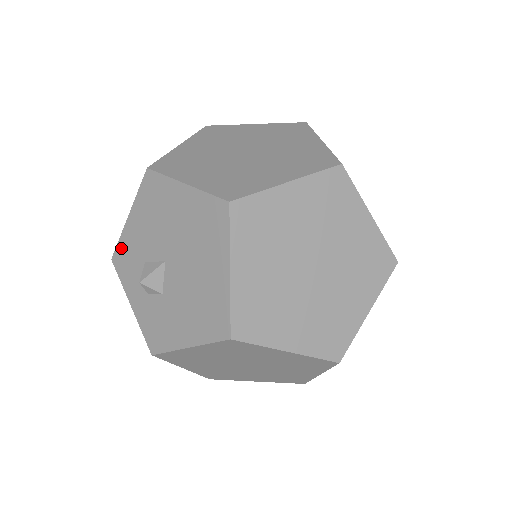
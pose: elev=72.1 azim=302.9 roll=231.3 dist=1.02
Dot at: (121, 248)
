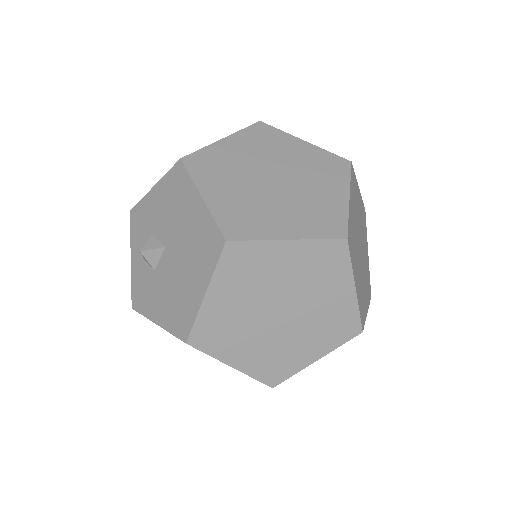
Dot at: (139, 208)
